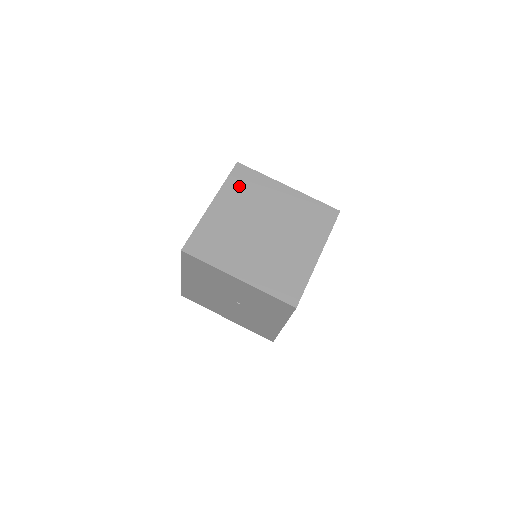
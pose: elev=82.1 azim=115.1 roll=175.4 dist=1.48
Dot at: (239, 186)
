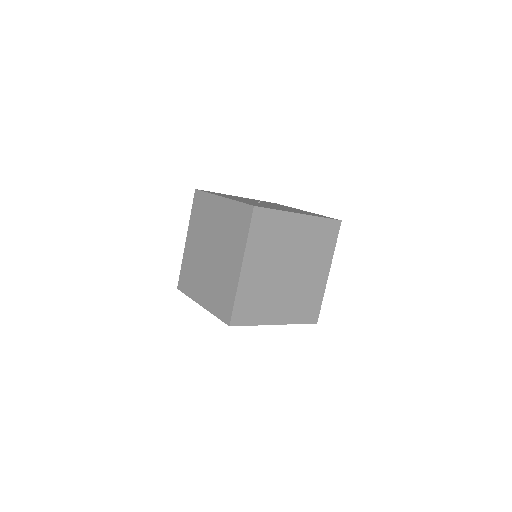
Dot at: (261, 235)
